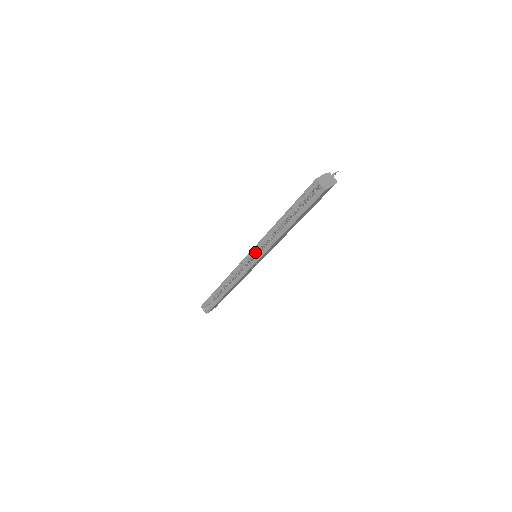
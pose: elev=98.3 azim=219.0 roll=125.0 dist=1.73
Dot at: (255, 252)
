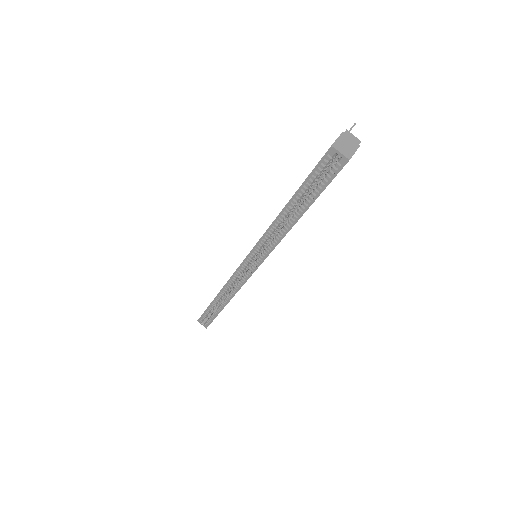
Dot at: (255, 254)
